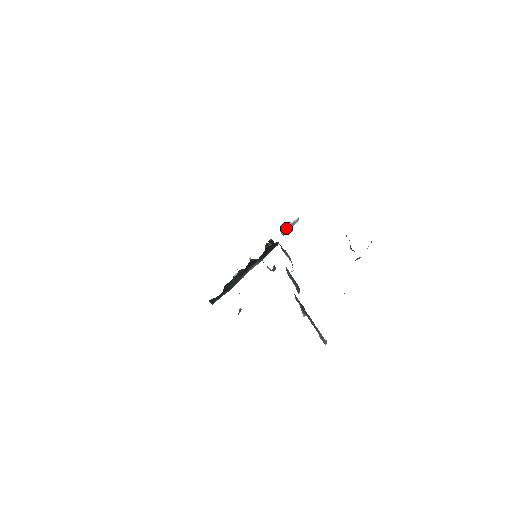
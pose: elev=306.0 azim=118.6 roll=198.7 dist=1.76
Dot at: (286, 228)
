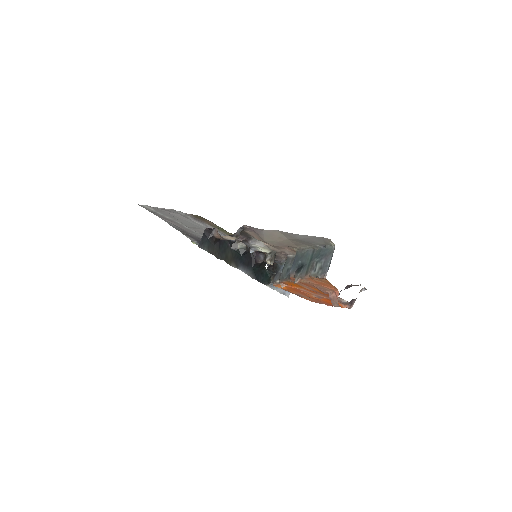
Dot at: occluded
